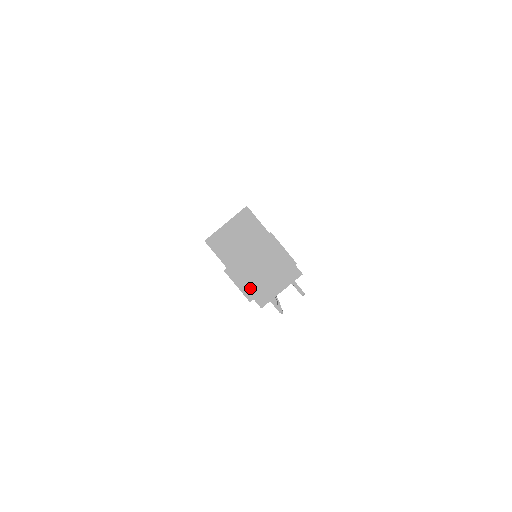
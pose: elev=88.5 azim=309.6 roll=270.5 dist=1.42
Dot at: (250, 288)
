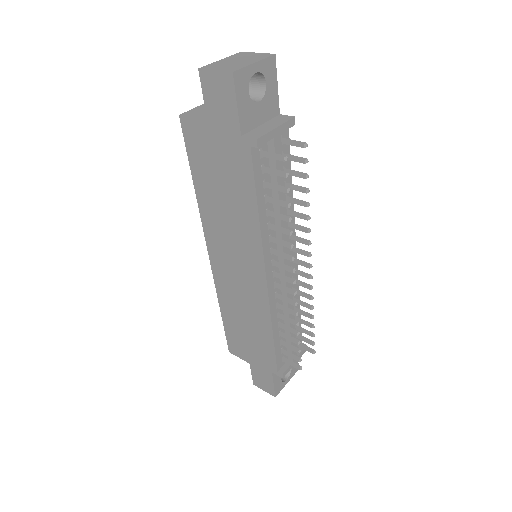
Dot at: (230, 68)
